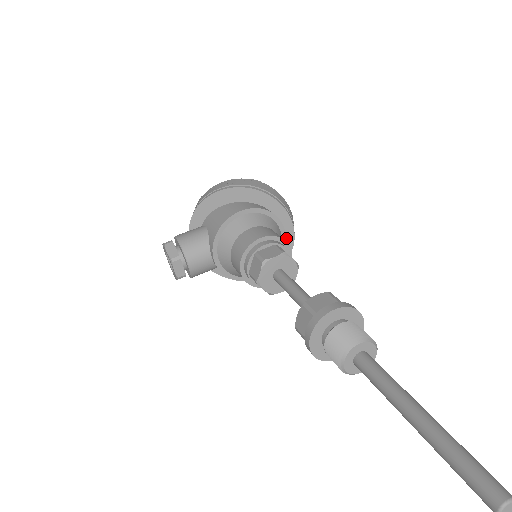
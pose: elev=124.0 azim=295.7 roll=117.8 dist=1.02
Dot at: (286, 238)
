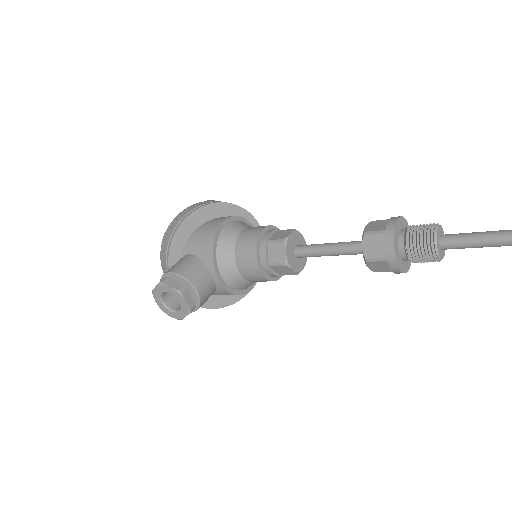
Dot at: occluded
